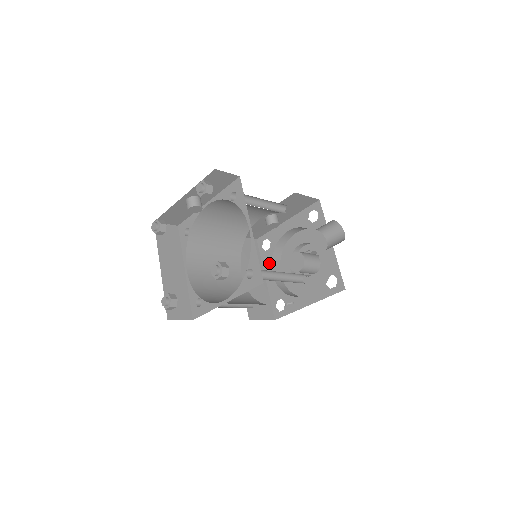
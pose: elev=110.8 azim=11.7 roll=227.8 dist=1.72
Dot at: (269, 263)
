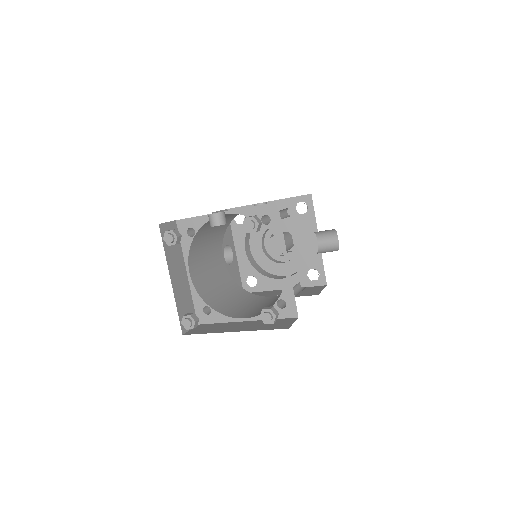
Dot at: (242, 238)
